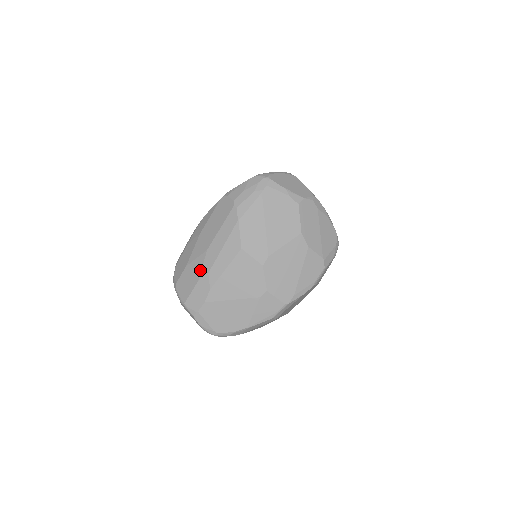
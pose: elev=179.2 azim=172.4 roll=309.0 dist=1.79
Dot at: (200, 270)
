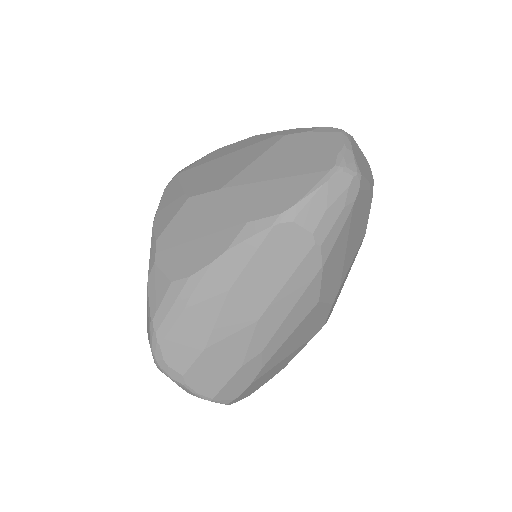
Dot at: (245, 352)
